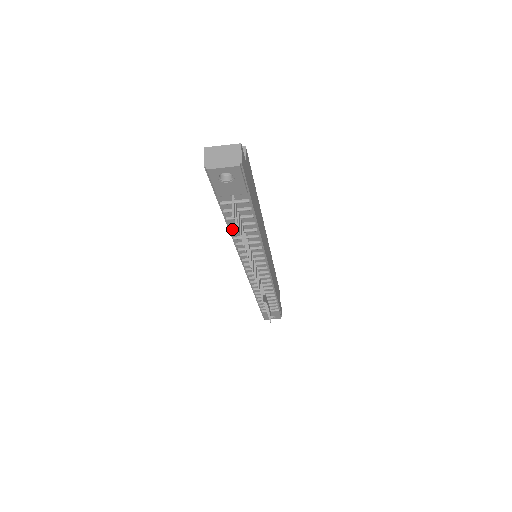
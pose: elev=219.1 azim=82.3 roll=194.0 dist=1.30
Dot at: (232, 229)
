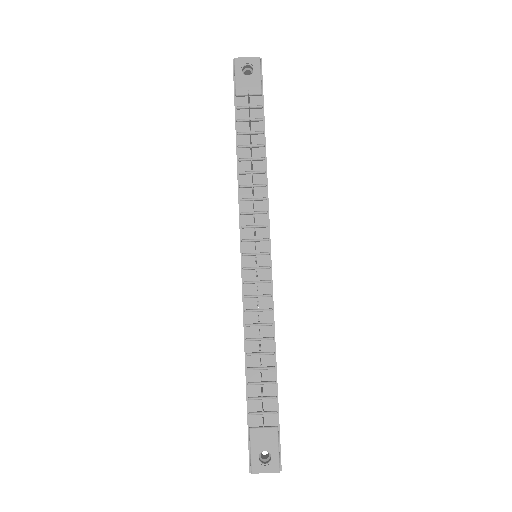
Dot at: (240, 157)
